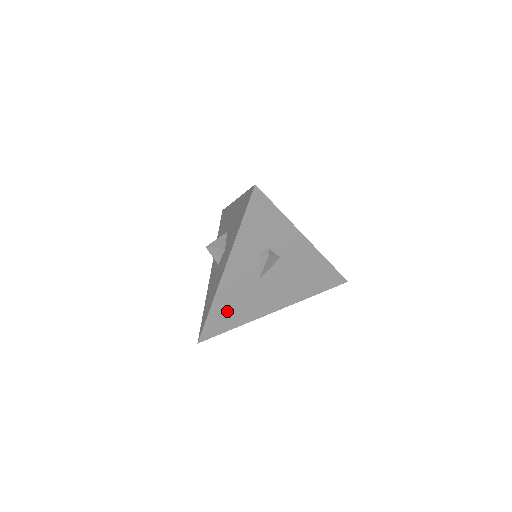
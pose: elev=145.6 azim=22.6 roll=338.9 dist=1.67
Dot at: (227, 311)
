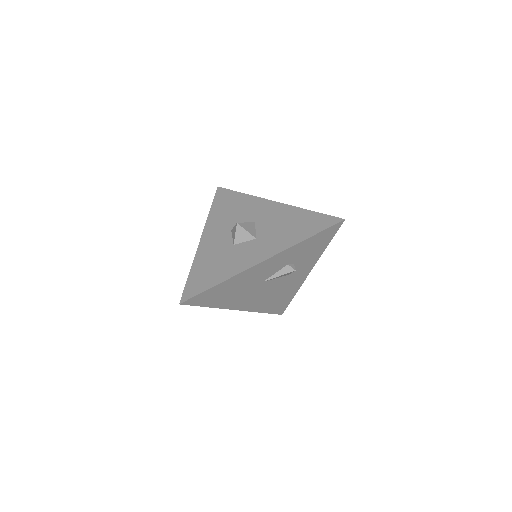
Dot at: (224, 291)
